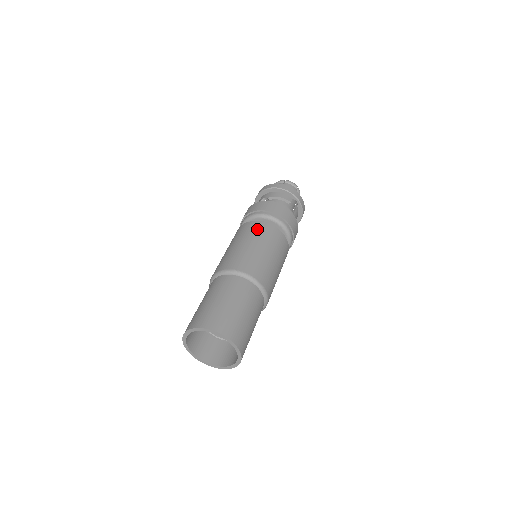
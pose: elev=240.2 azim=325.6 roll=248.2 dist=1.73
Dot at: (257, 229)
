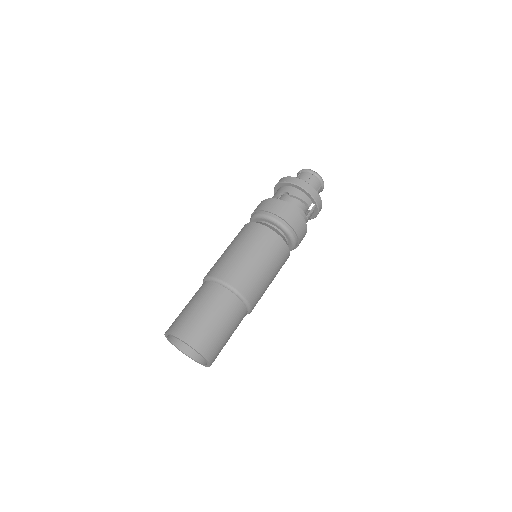
Dot at: (266, 240)
